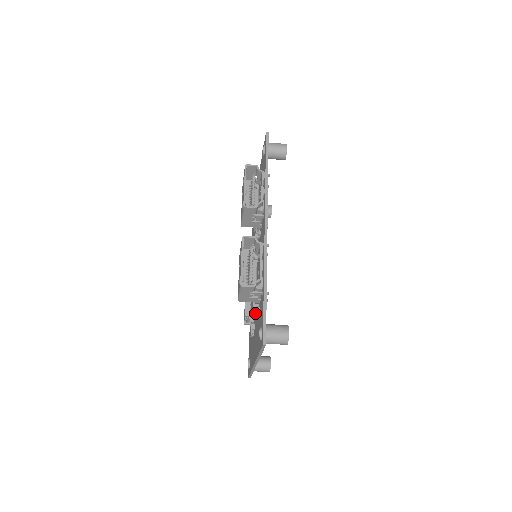
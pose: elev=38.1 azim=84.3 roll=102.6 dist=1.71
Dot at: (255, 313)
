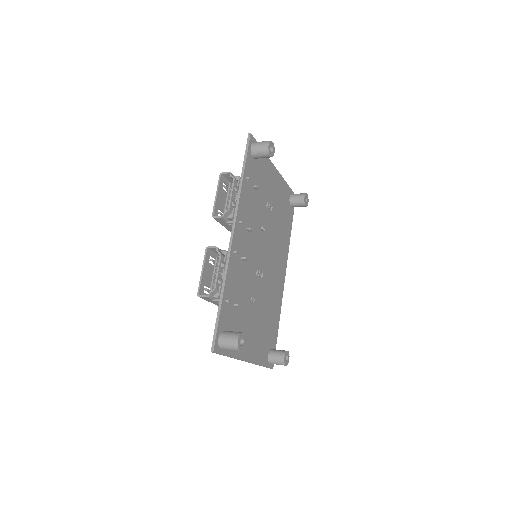
Dot at: occluded
